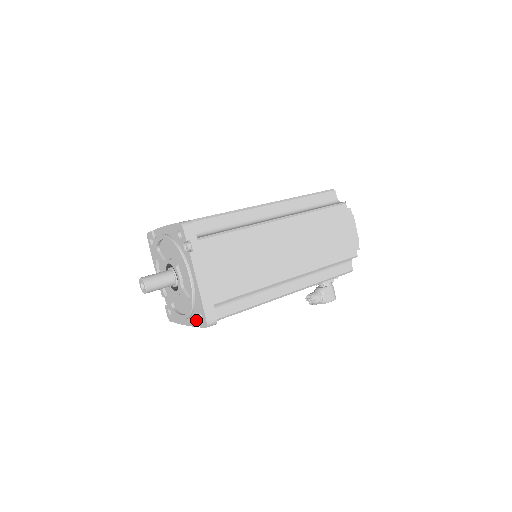
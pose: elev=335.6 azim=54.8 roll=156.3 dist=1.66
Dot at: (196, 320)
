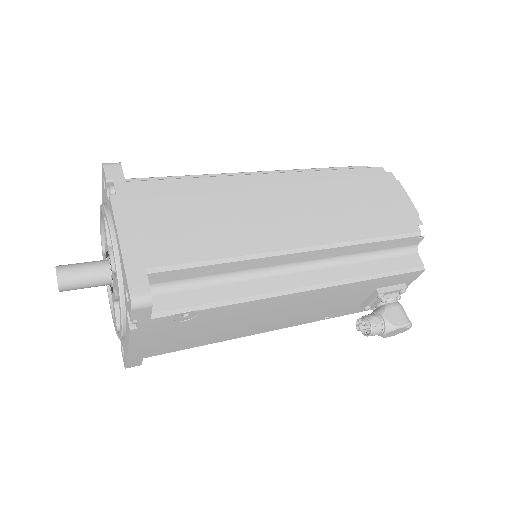
Dot at: occluded
